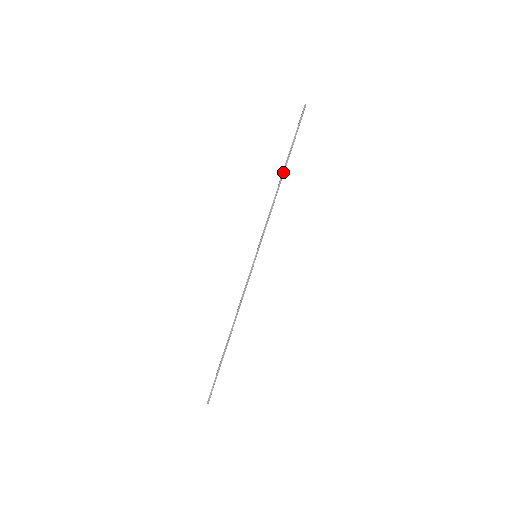
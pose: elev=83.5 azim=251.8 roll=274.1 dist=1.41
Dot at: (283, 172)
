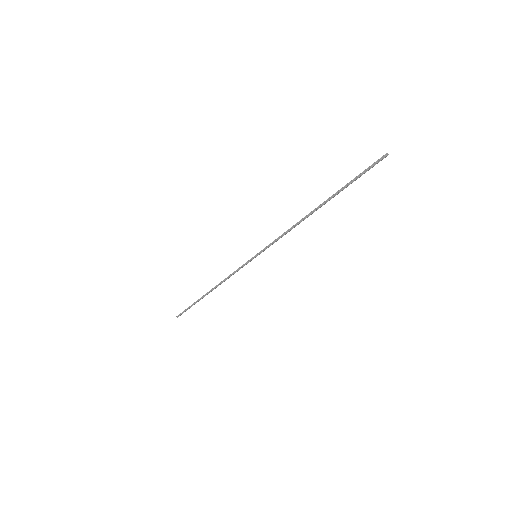
Dot at: (319, 206)
